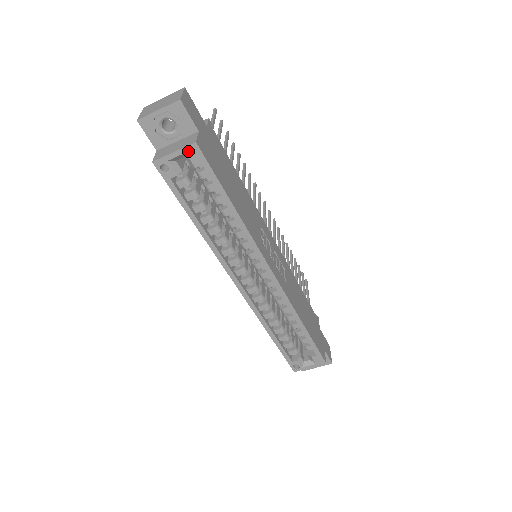
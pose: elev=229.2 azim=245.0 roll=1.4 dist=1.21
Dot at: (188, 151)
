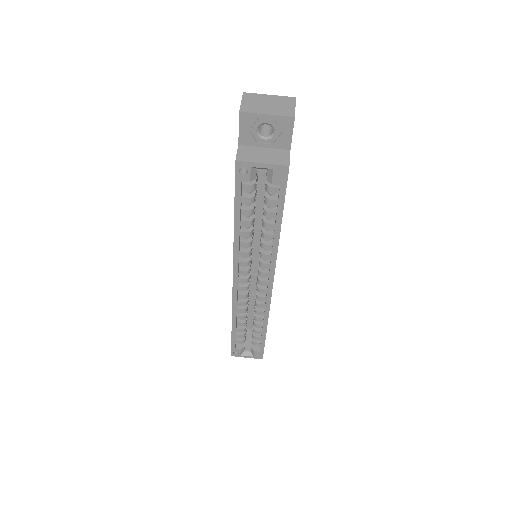
Dot at: (276, 169)
